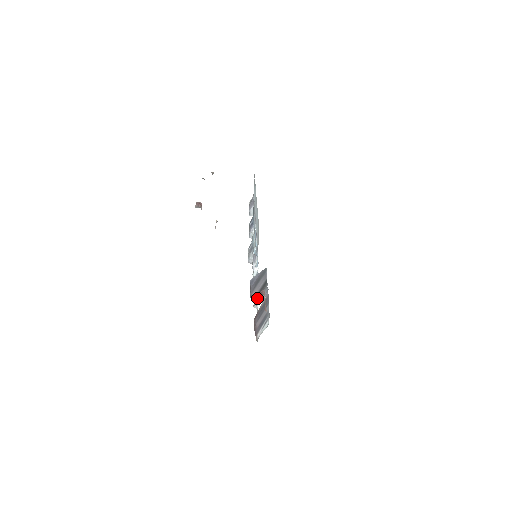
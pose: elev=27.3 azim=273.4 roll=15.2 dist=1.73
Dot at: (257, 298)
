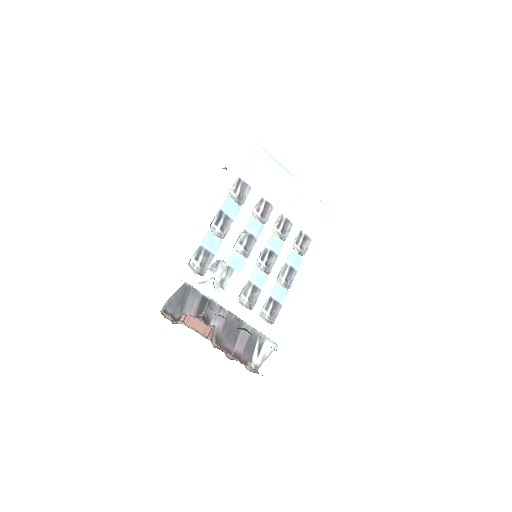
Dot at: (279, 309)
